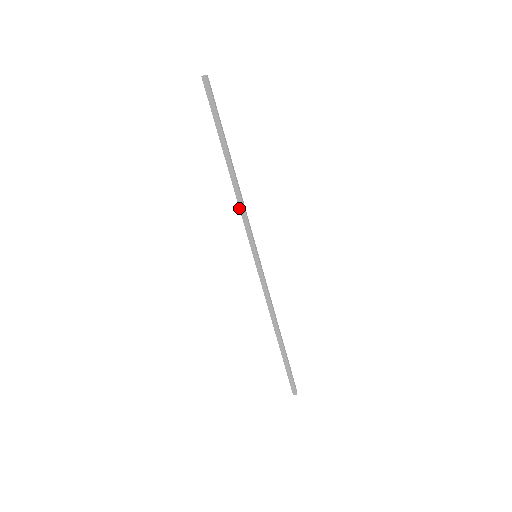
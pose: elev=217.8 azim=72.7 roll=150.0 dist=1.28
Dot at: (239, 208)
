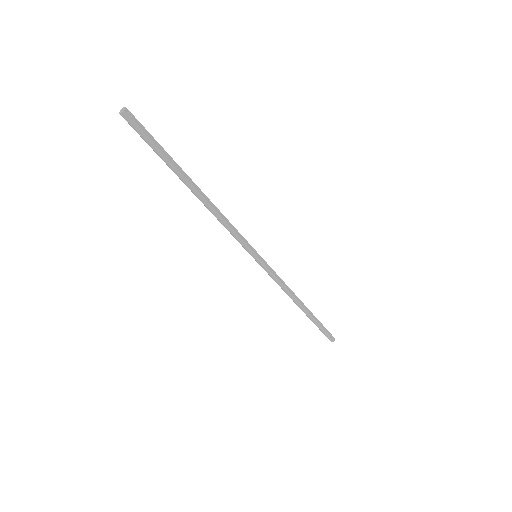
Dot at: occluded
